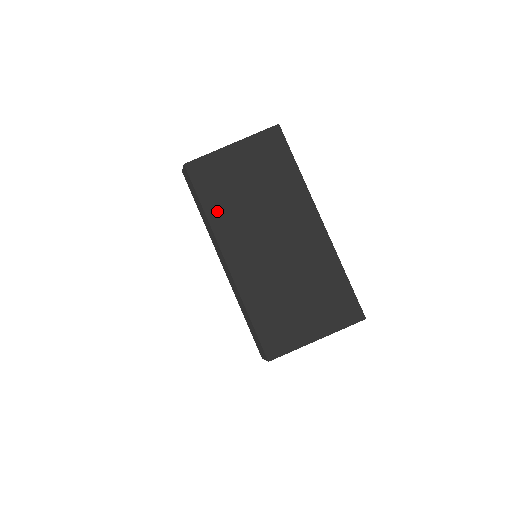
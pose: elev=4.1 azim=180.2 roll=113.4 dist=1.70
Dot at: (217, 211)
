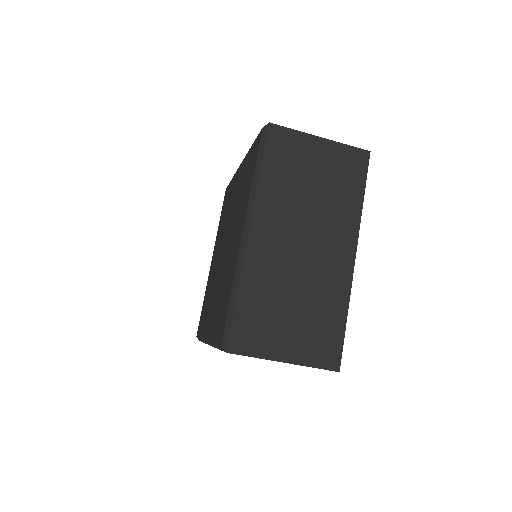
Dot at: (271, 183)
